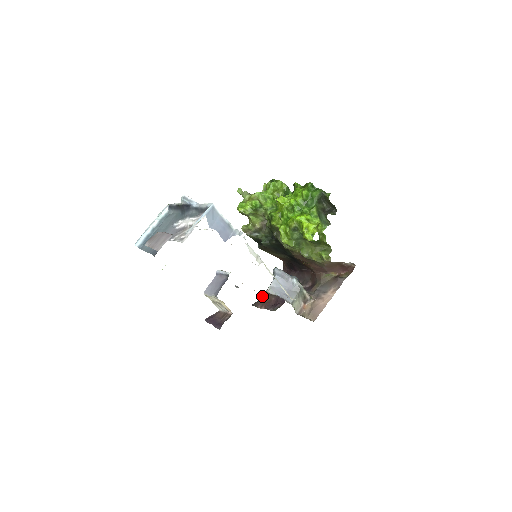
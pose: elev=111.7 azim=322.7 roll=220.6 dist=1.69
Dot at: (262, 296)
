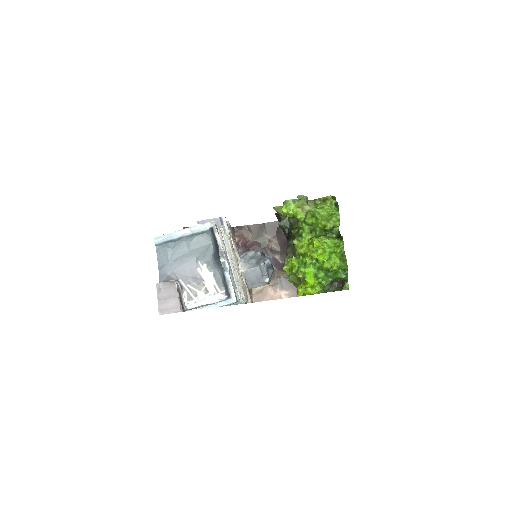
Dot at: (246, 227)
